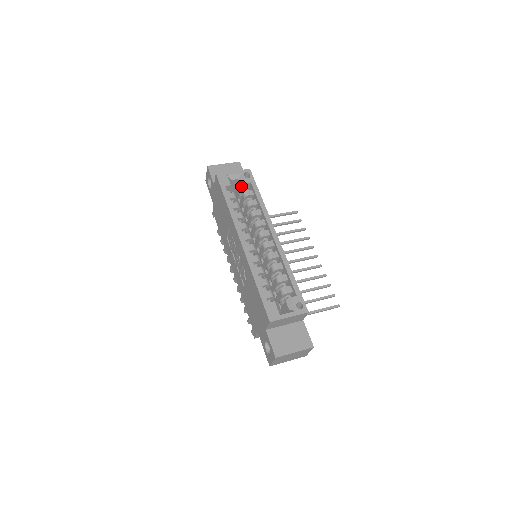
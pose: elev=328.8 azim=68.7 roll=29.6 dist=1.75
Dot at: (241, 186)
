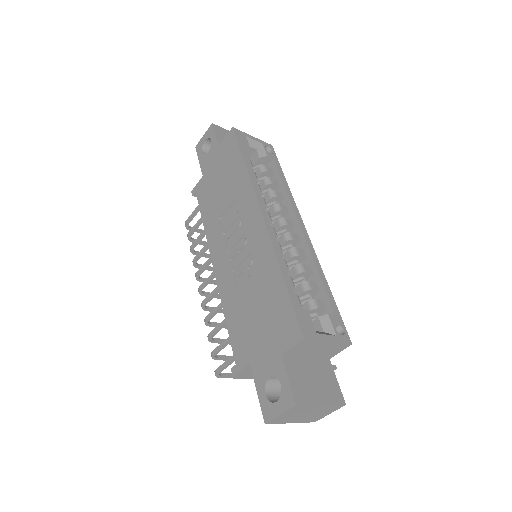
Dot at: (259, 158)
